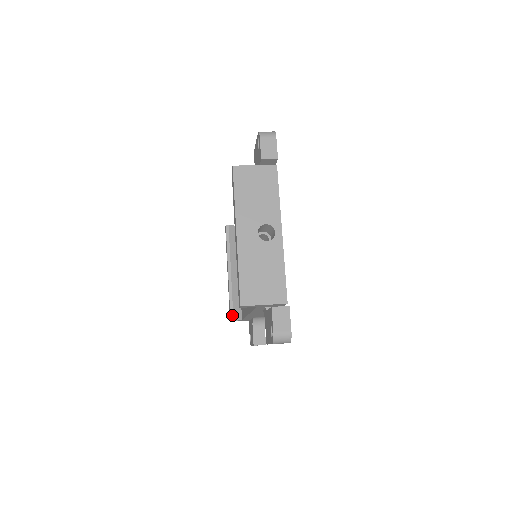
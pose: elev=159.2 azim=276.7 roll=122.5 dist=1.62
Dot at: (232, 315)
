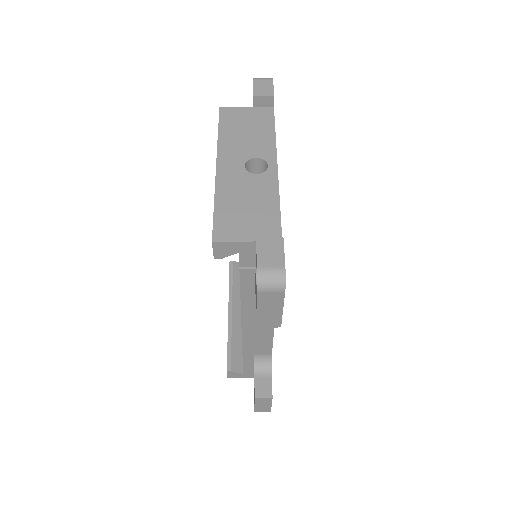
Dot at: (229, 364)
